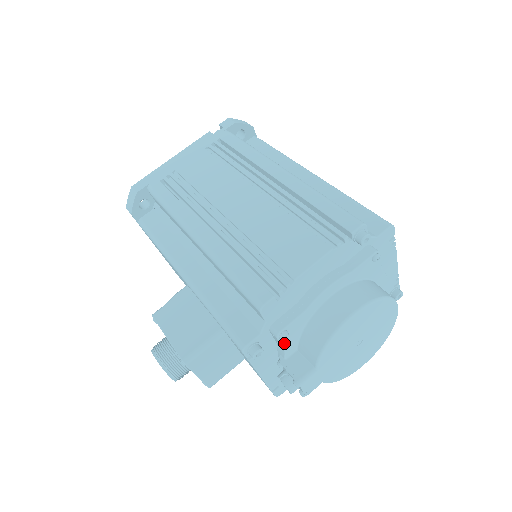
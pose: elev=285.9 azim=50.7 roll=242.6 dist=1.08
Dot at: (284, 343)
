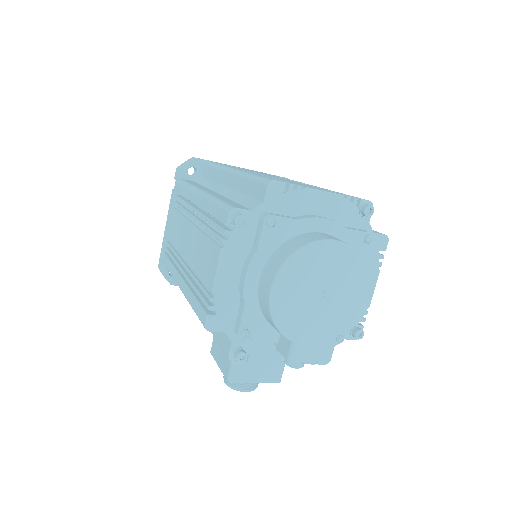
Dot at: (256, 337)
